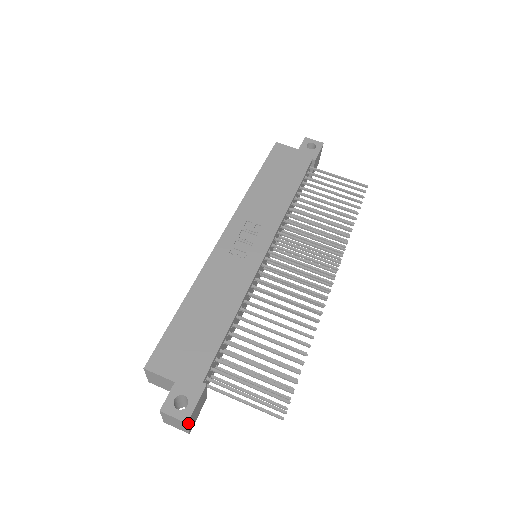
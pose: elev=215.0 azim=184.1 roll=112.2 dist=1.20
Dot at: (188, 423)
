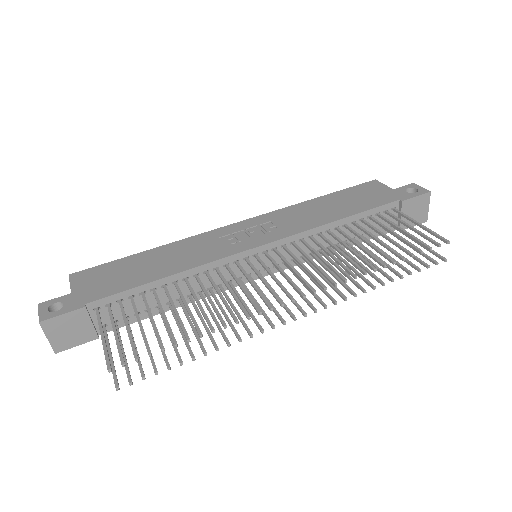
Dot at: (43, 325)
